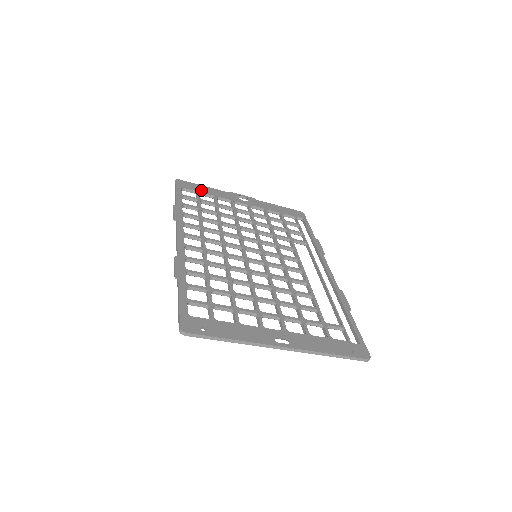
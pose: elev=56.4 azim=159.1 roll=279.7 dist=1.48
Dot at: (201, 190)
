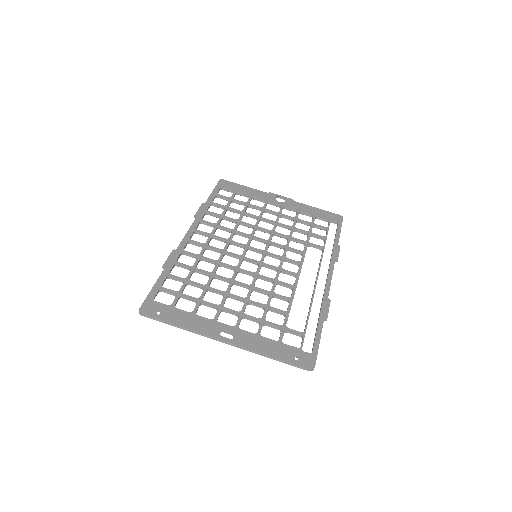
Dot at: (239, 190)
